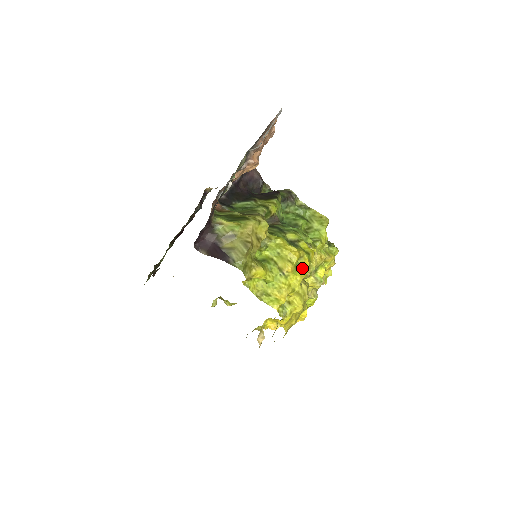
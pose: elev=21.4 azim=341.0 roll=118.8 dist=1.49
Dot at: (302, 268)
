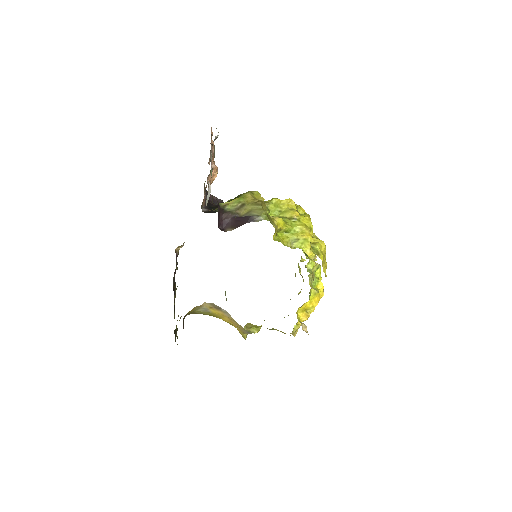
Dot at: occluded
